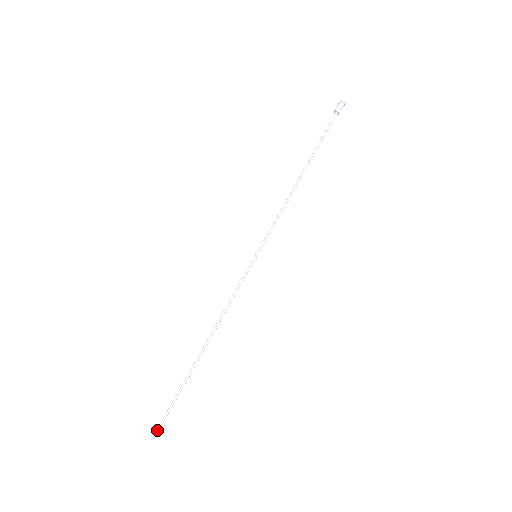
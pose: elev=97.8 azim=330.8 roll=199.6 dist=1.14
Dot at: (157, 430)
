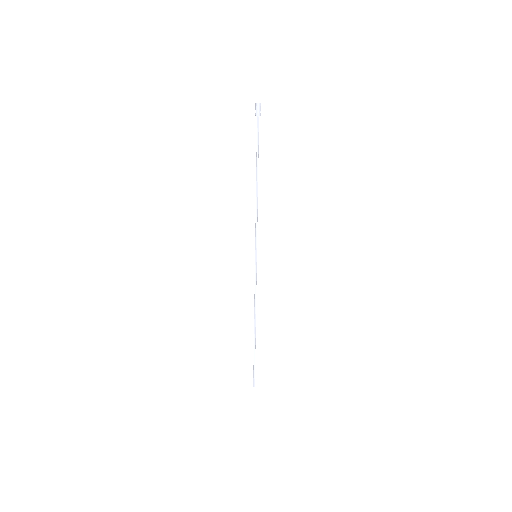
Dot at: (254, 381)
